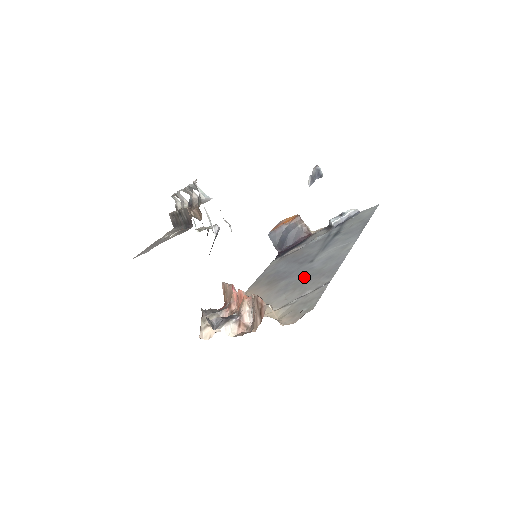
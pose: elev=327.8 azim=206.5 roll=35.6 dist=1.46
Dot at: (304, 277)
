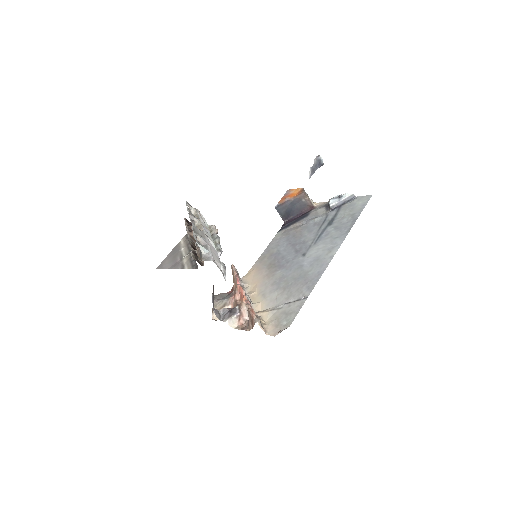
Dot at: (294, 276)
